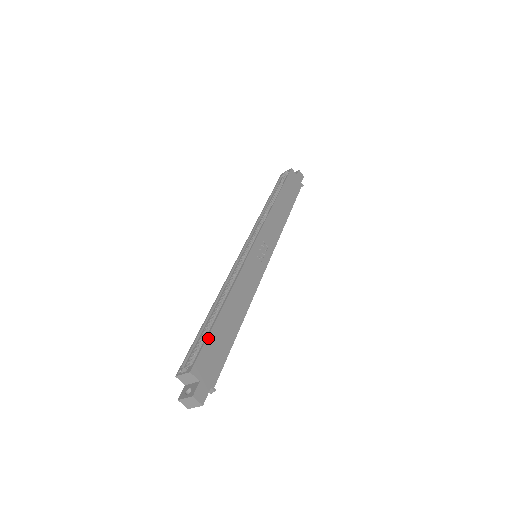
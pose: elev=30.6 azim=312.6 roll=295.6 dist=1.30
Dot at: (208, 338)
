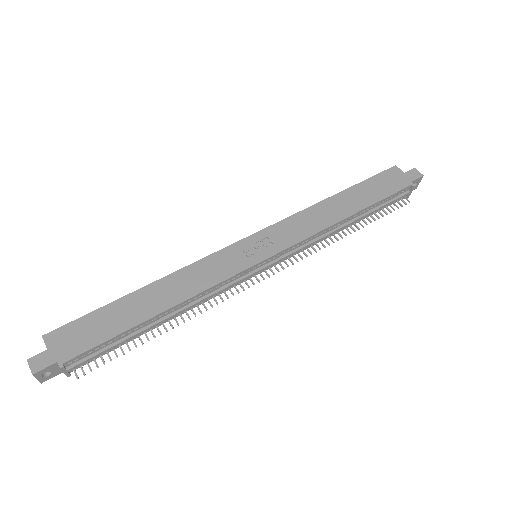
Dot at: (93, 313)
